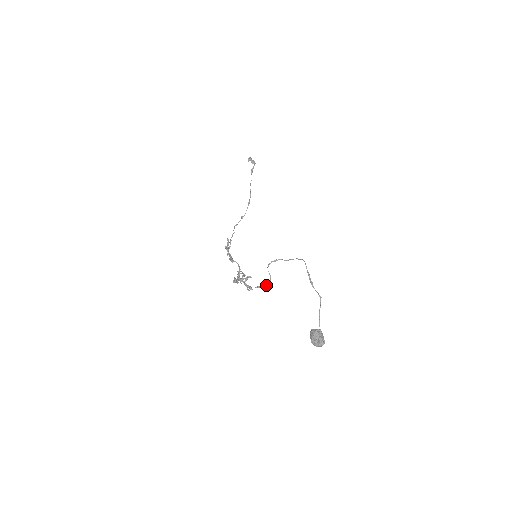
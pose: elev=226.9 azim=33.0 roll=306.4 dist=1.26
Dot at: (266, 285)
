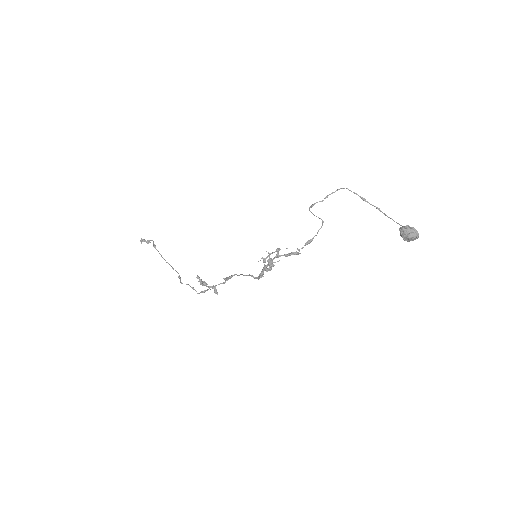
Dot at: (318, 231)
